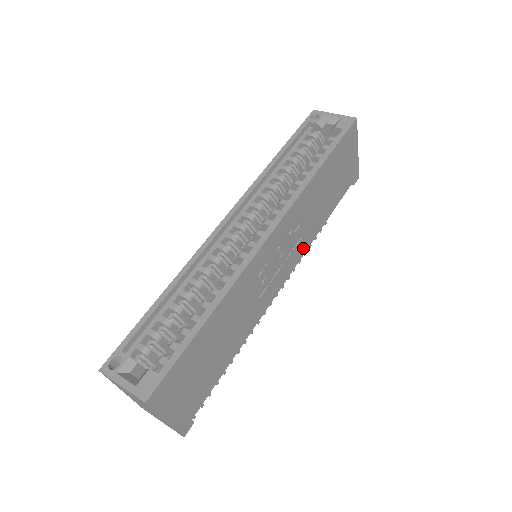
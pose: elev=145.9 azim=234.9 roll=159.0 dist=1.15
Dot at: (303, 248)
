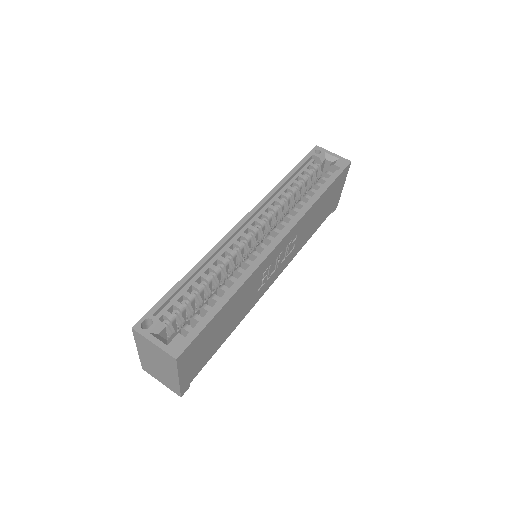
Dot at: (291, 257)
